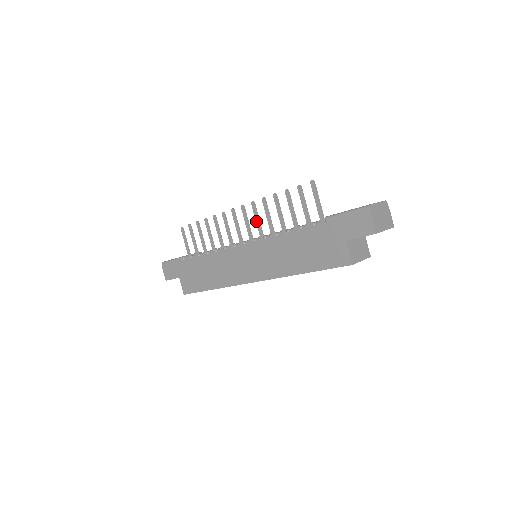
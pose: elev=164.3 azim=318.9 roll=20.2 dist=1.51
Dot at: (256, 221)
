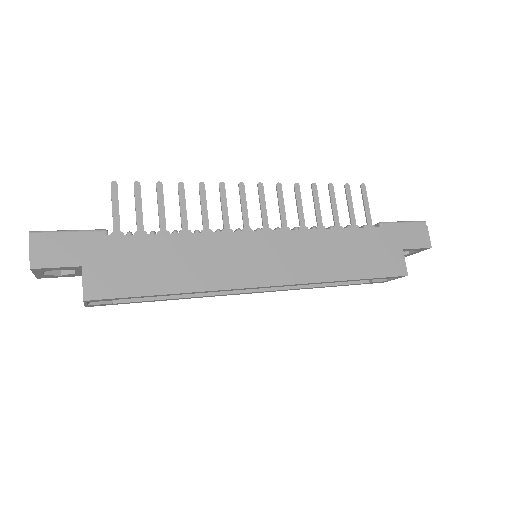
Dot at: (280, 207)
